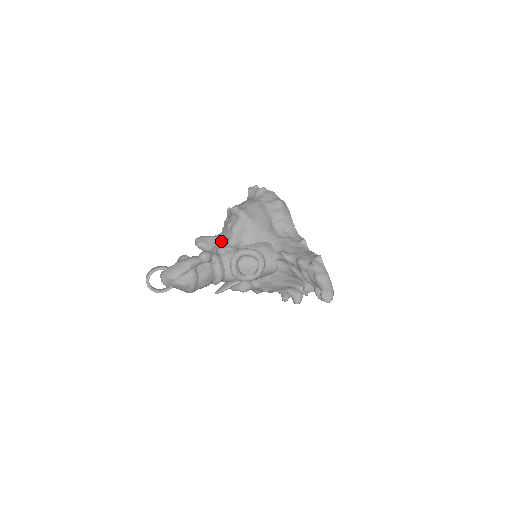
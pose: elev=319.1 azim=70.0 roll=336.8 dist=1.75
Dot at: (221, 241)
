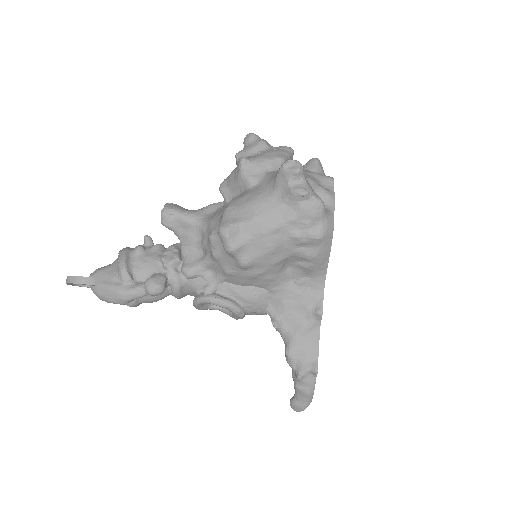
Dot at: (198, 243)
